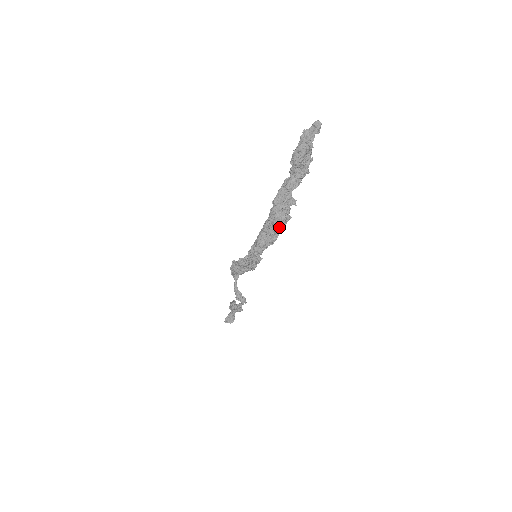
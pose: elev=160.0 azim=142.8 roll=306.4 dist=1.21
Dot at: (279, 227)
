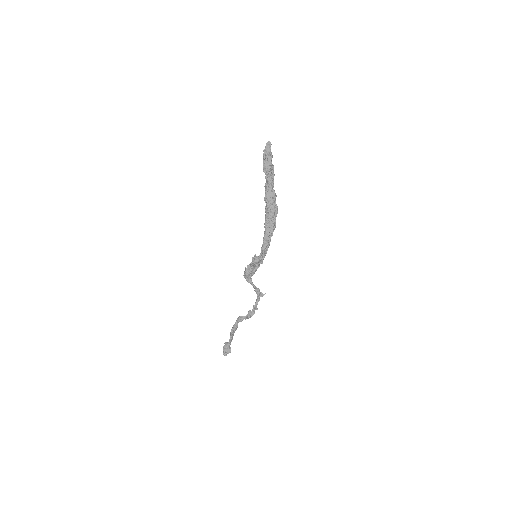
Dot at: (276, 215)
